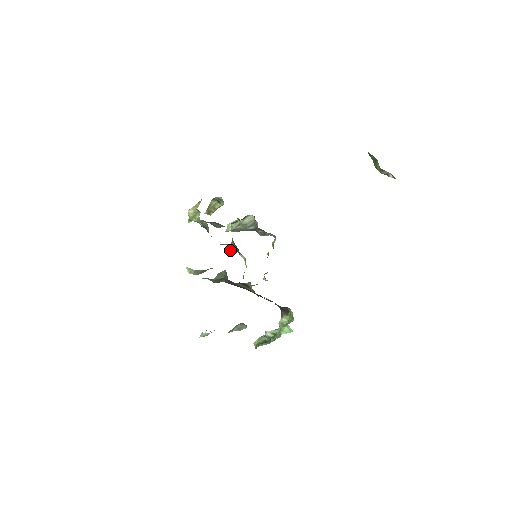
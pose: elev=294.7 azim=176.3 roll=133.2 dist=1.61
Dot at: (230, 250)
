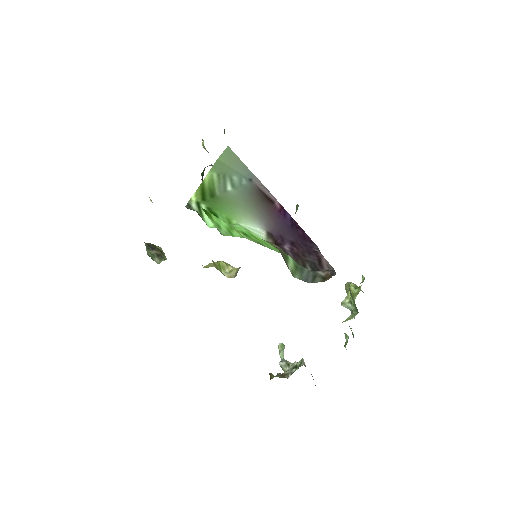
Dot at: occluded
